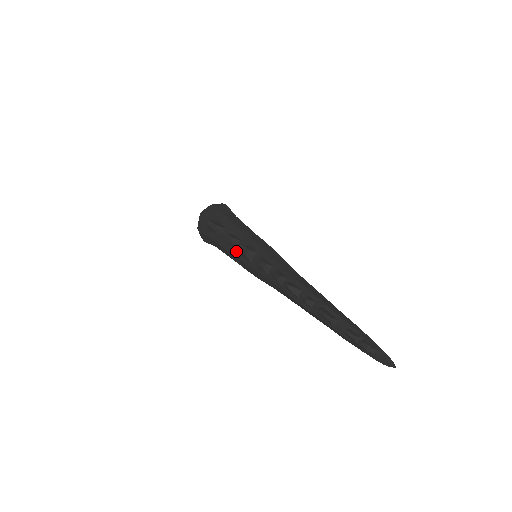
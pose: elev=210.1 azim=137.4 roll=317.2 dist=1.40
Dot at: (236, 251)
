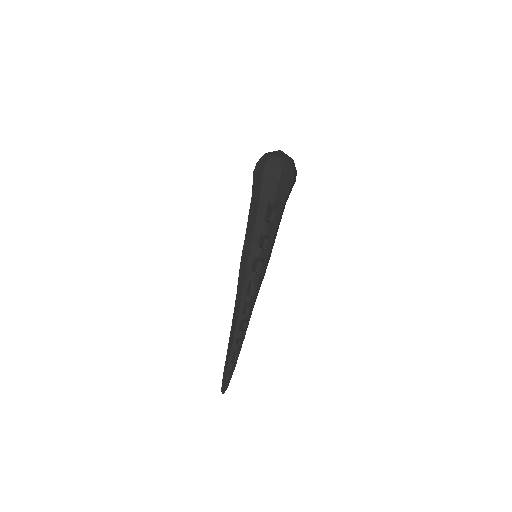
Dot at: (256, 245)
